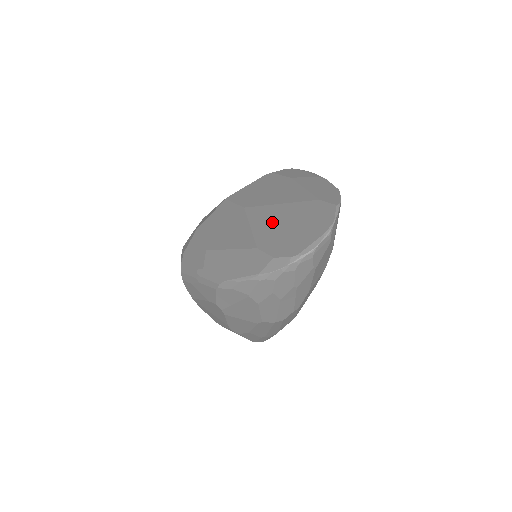
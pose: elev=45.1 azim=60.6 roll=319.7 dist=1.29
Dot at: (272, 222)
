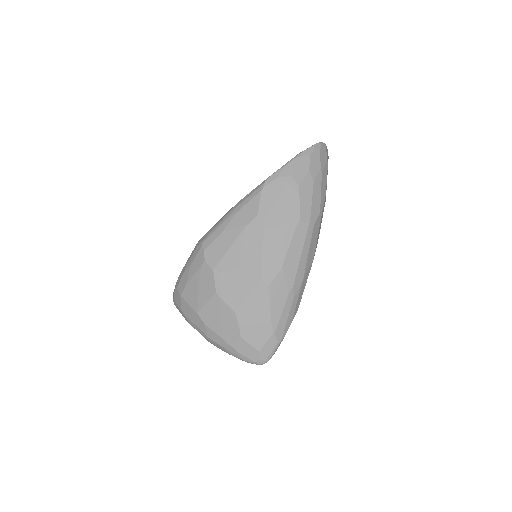
Dot at: occluded
